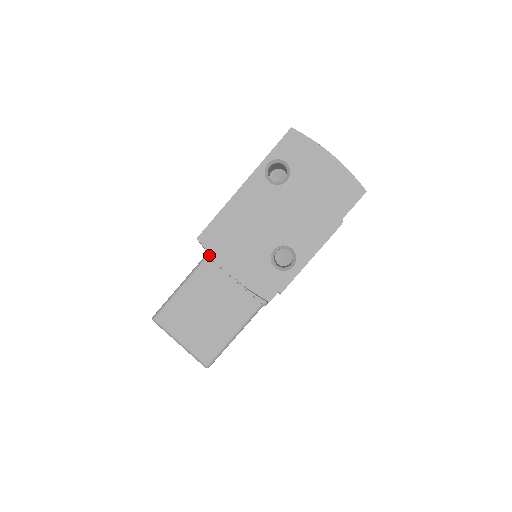
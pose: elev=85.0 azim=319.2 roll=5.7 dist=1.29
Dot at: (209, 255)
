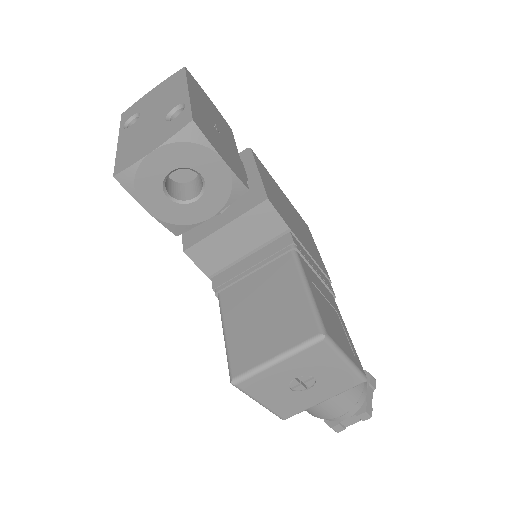
Dot at: (218, 290)
